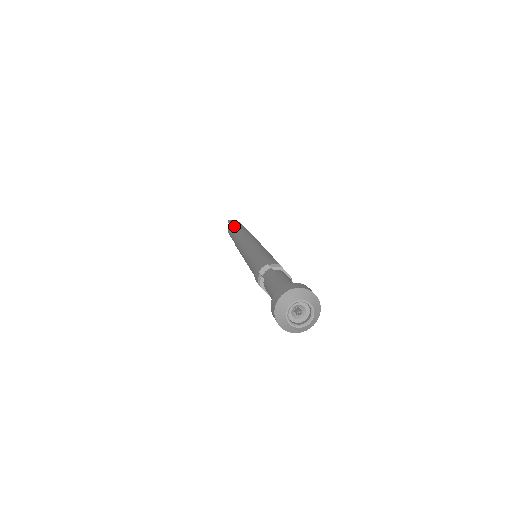
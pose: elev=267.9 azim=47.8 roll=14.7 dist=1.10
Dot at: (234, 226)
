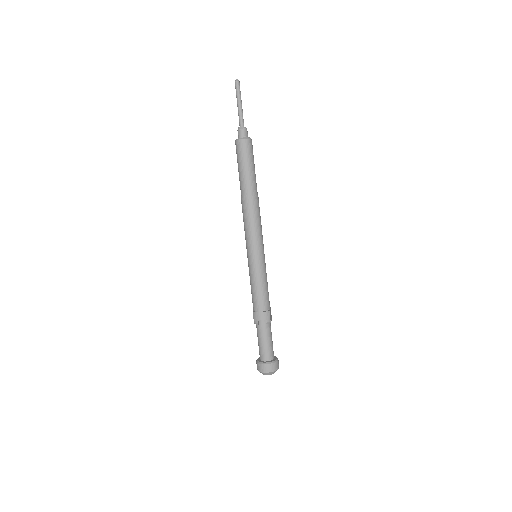
Dot at: (246, 161)
